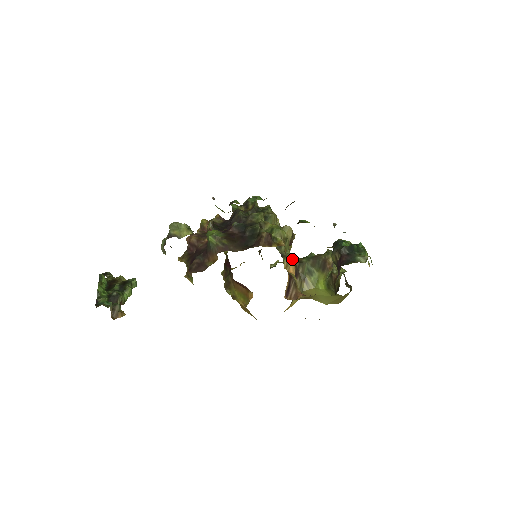
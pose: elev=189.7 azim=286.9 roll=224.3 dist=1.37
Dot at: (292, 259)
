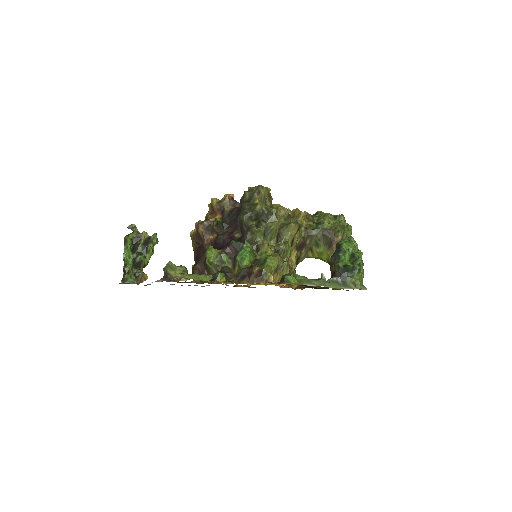
Dot at: (287, 269)
